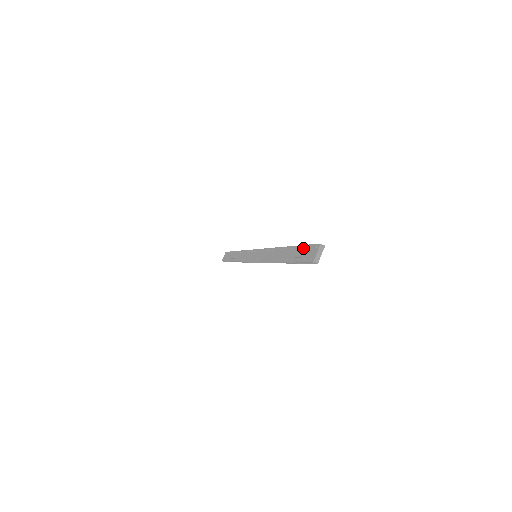
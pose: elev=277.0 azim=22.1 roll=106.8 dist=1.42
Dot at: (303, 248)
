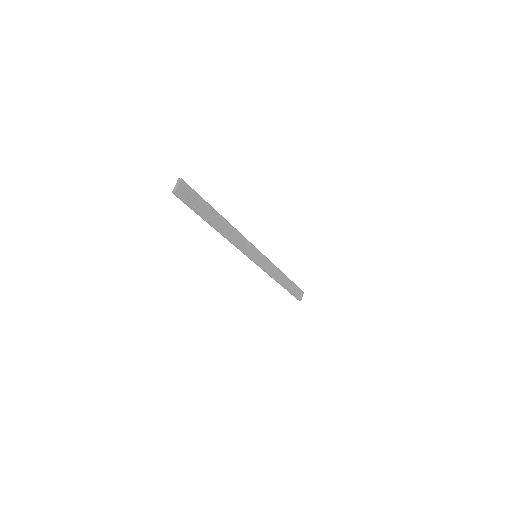
Dot at: (195, 197)
